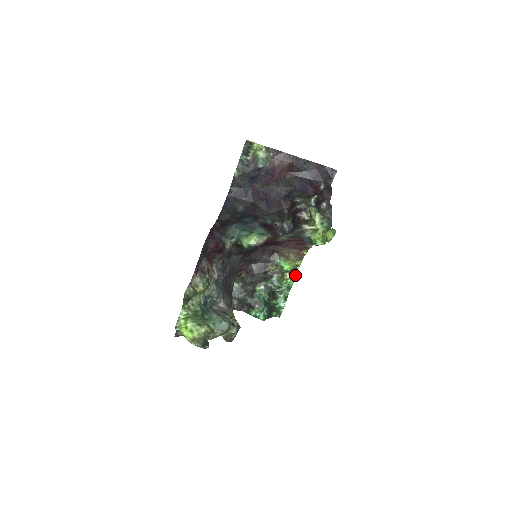
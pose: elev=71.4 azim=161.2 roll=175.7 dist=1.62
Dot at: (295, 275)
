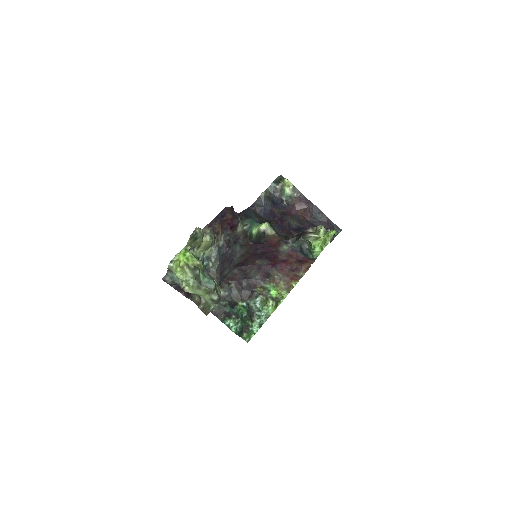
Dot at: (277, 306)
